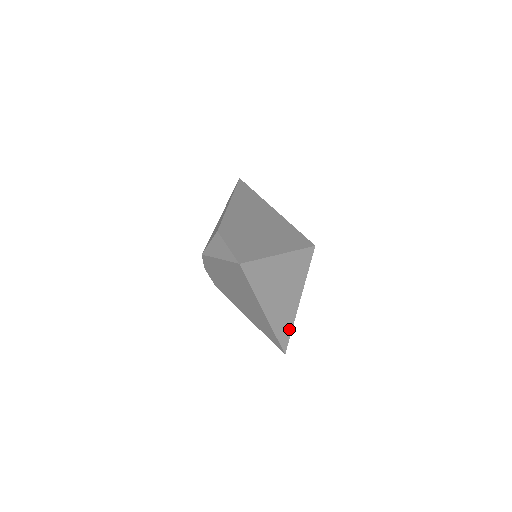
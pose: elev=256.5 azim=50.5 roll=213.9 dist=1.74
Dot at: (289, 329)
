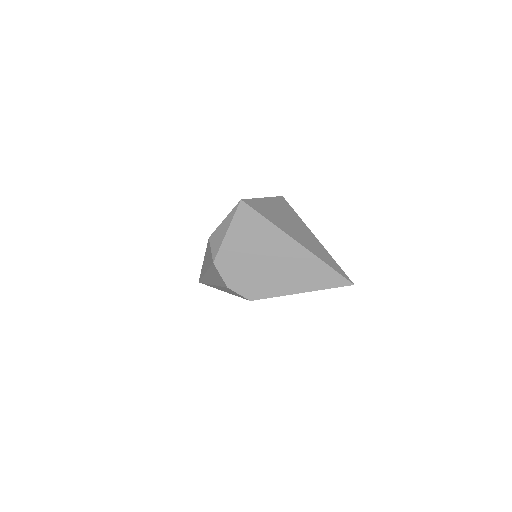
Dot at: (332, 261)
